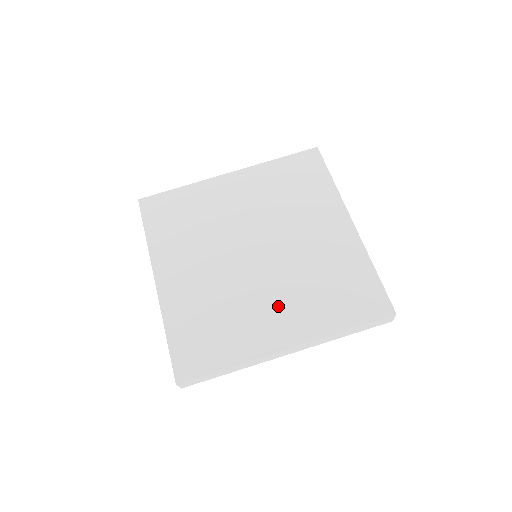
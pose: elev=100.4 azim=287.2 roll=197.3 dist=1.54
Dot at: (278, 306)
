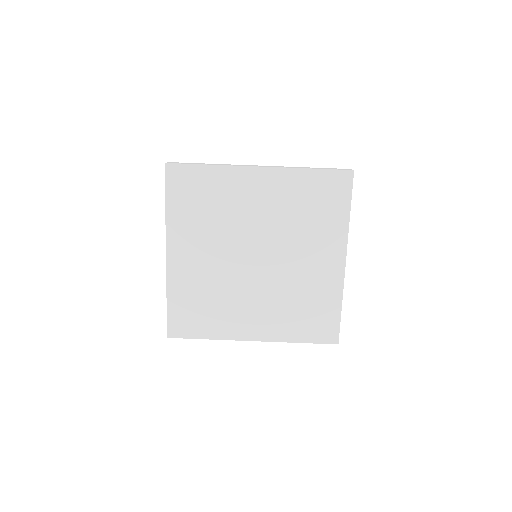
Dot at: (257, 309)
